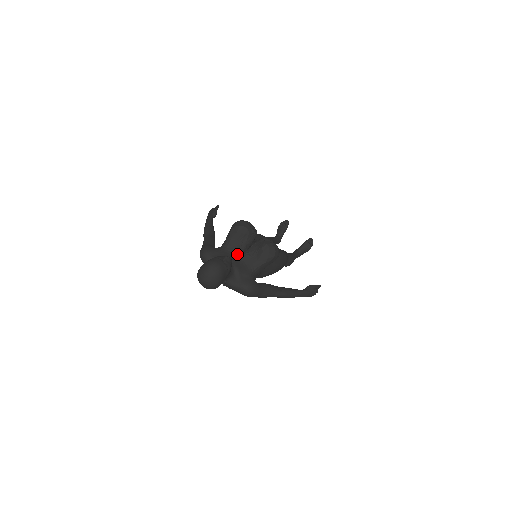
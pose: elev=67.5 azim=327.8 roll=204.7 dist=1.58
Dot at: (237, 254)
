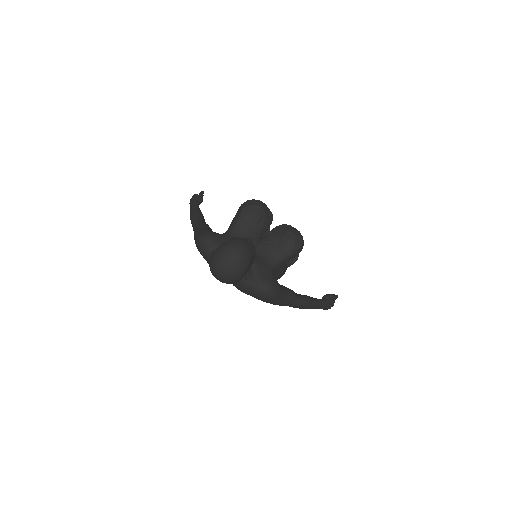
Dot at: occluded
